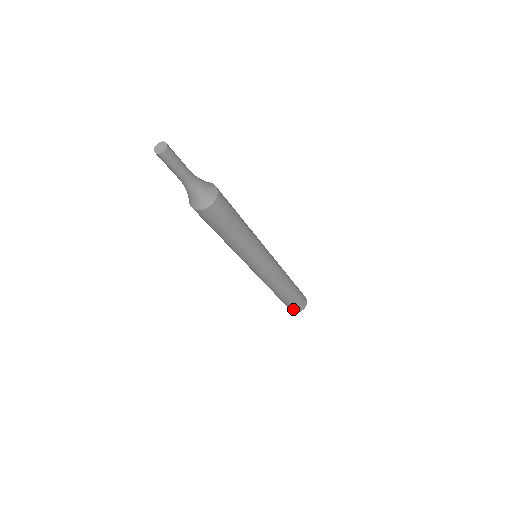
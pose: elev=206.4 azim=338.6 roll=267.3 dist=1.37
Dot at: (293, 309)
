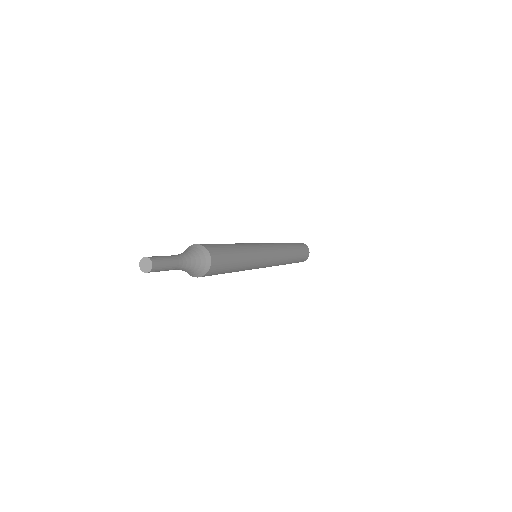
Dot at: occluded
